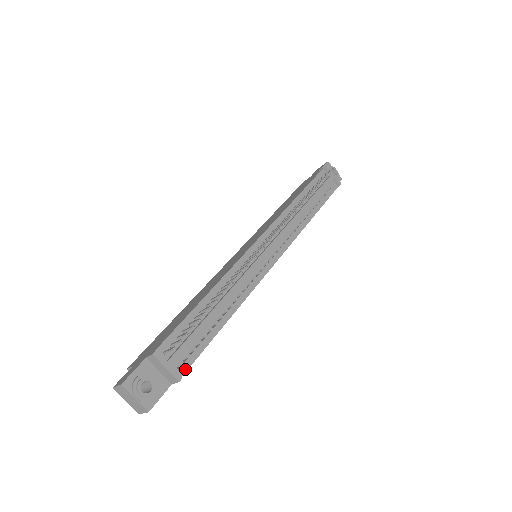
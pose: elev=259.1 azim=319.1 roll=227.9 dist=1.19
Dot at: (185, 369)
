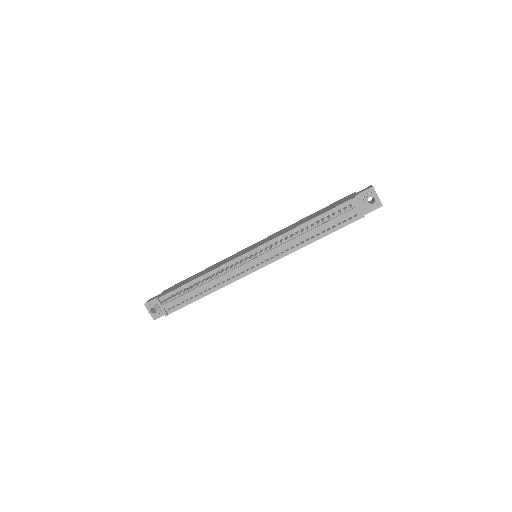
Dot at: (172, 311)
